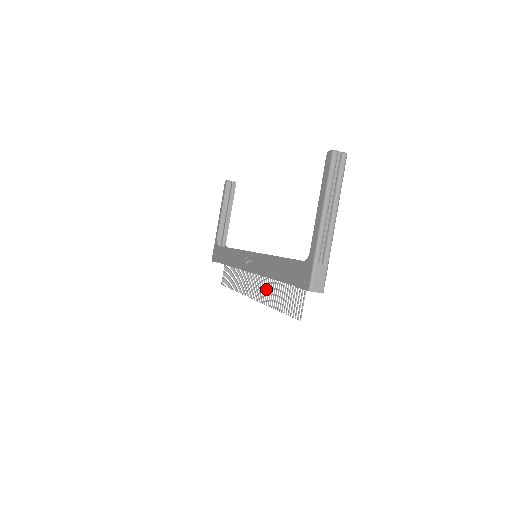
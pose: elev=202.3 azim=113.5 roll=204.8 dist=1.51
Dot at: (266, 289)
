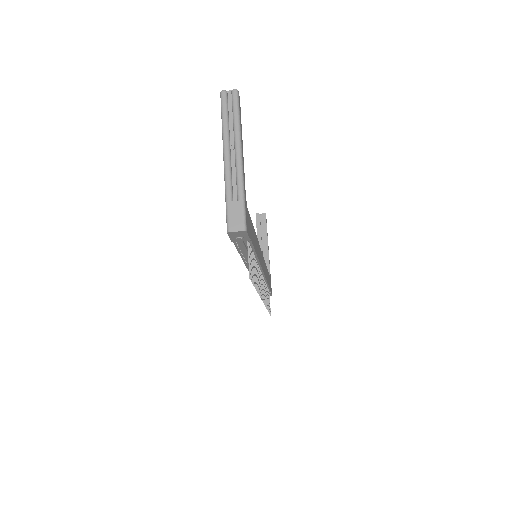
Dot at: occluded
